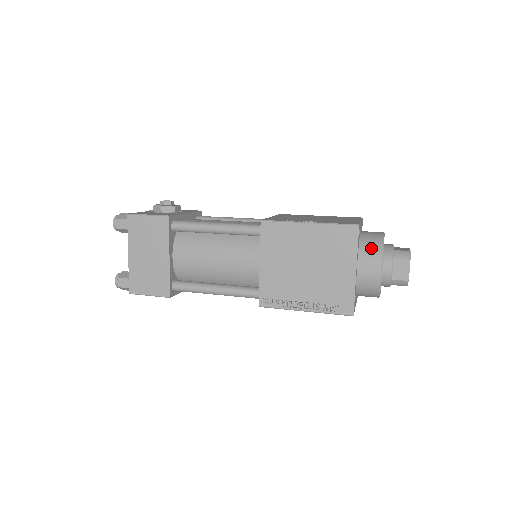
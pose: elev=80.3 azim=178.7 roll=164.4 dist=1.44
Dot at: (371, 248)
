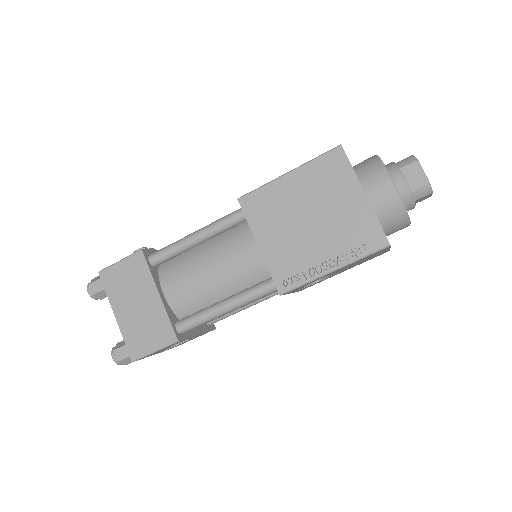
Dot at: (369, 168)
